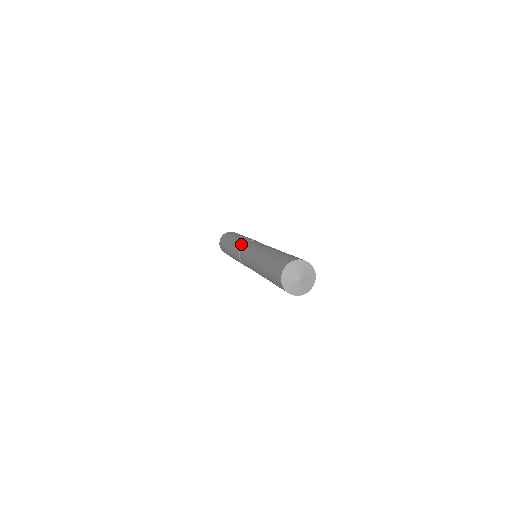
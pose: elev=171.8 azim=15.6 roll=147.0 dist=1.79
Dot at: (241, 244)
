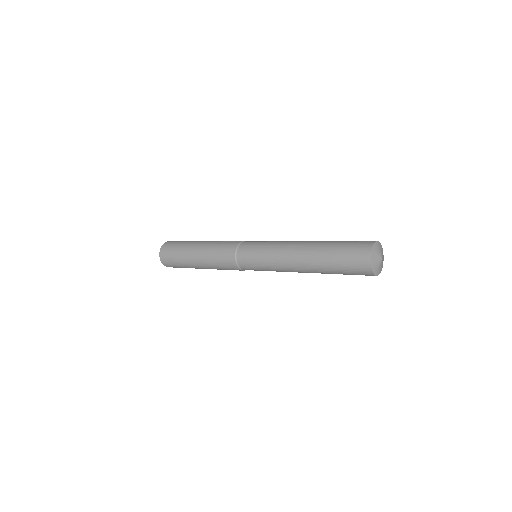
Dot at: occluded
